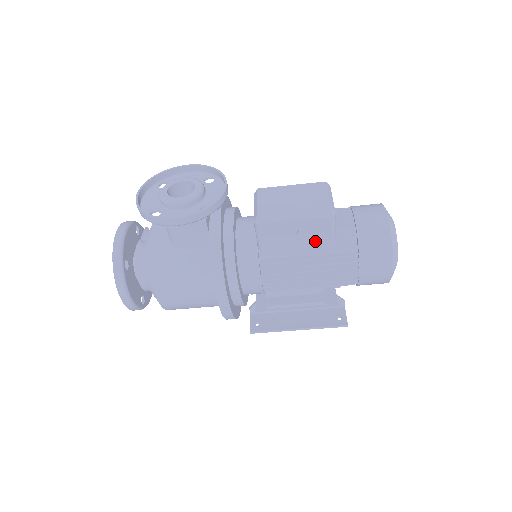
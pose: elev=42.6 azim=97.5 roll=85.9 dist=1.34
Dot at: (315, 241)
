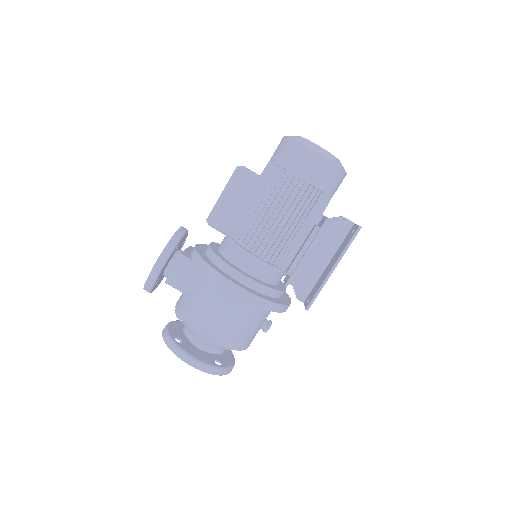
Dot at: (255, 195)
